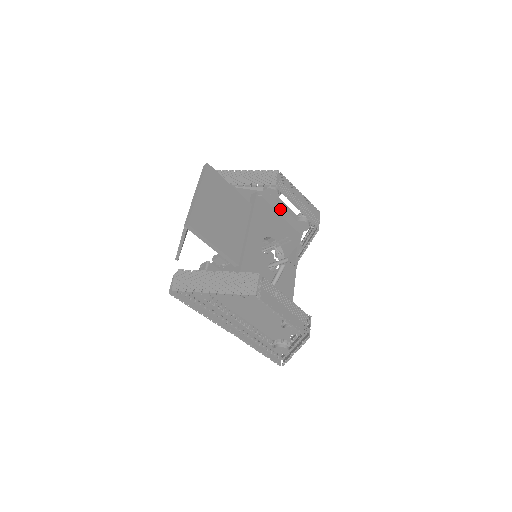
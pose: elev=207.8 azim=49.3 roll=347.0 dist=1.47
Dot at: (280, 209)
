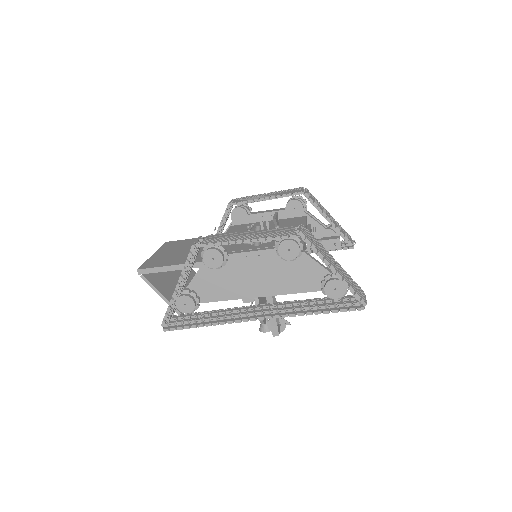
Dot at: (262, 217)
